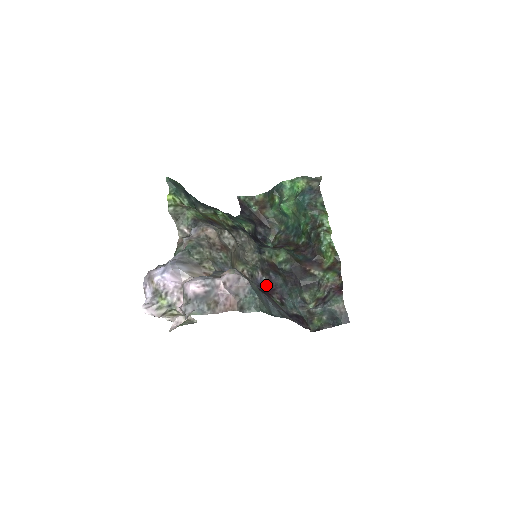
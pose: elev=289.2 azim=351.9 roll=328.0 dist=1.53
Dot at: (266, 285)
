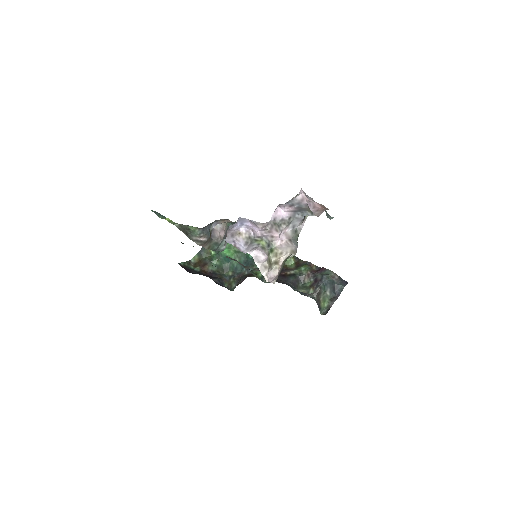
Dot at: (277, 279)
